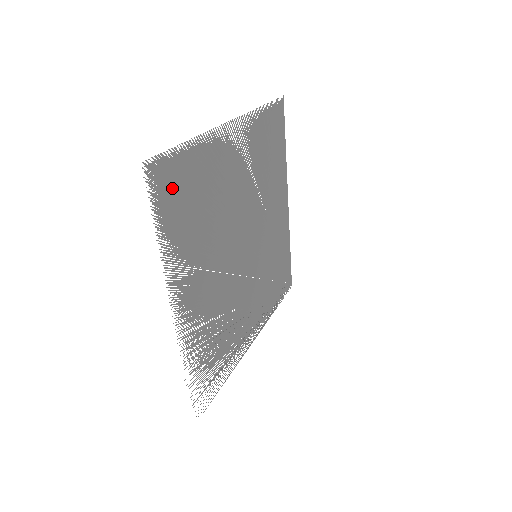
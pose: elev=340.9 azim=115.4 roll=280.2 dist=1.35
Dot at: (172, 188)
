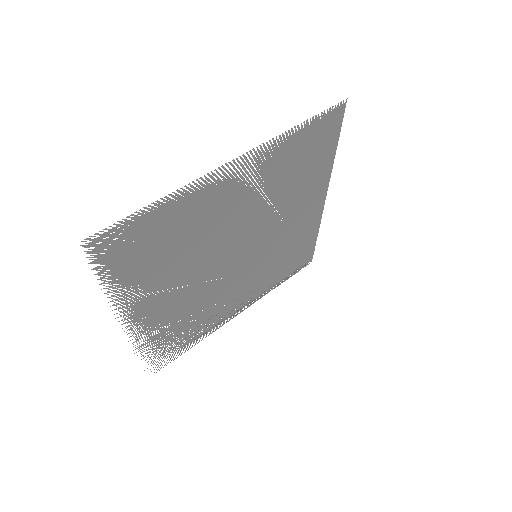
Dot at: (126, 246)
